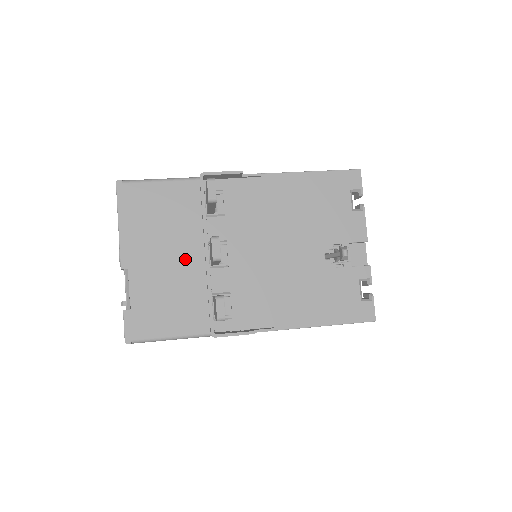
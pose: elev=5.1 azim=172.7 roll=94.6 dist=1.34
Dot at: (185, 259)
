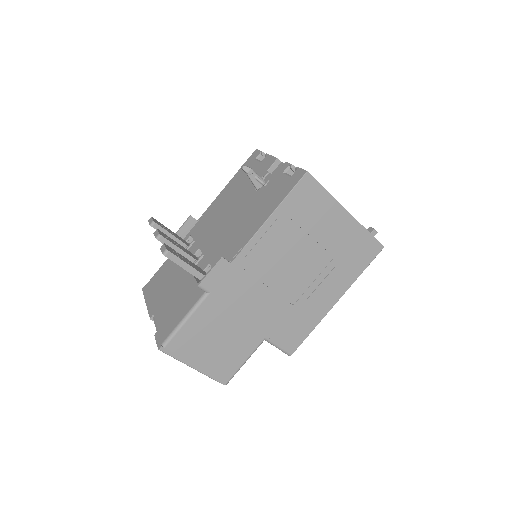
Dot at: (180, 279)
